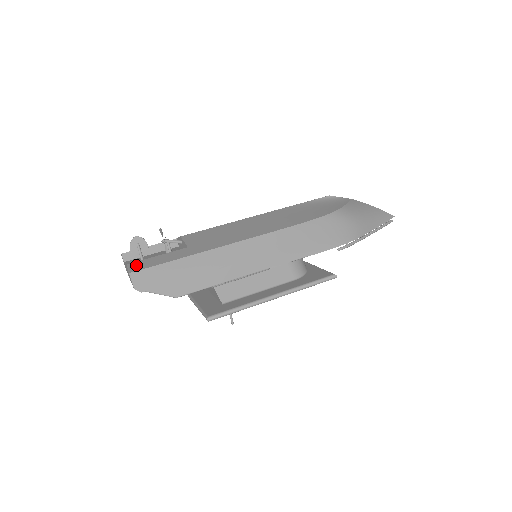
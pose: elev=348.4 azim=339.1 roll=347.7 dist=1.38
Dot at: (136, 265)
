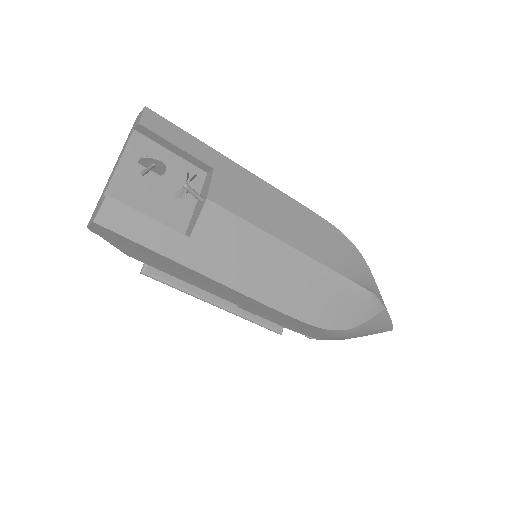
Dot at: (114, 212)
